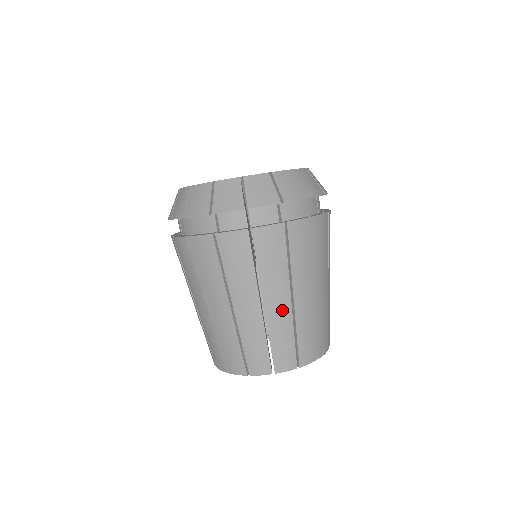
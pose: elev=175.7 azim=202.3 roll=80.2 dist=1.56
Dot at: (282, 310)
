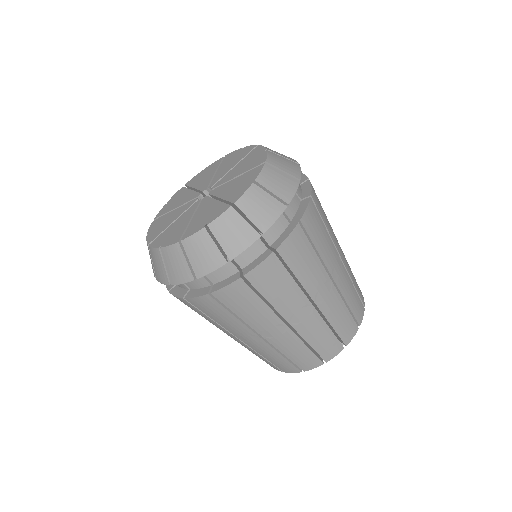
Dot at: (257, 343)
